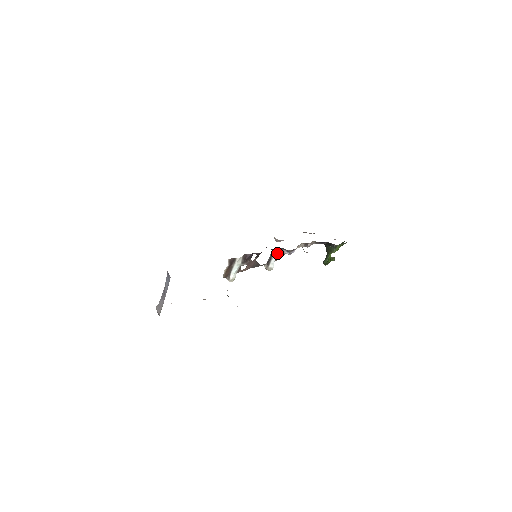
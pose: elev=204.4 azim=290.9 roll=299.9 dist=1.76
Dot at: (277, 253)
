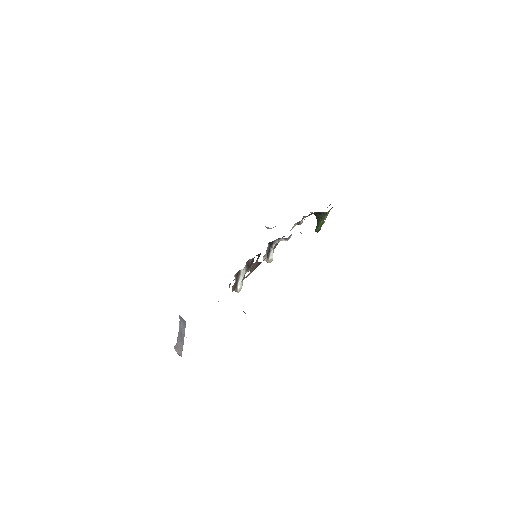
Dot at: occluded
